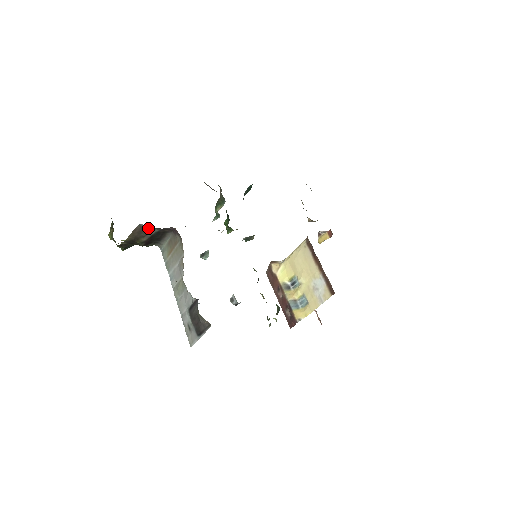
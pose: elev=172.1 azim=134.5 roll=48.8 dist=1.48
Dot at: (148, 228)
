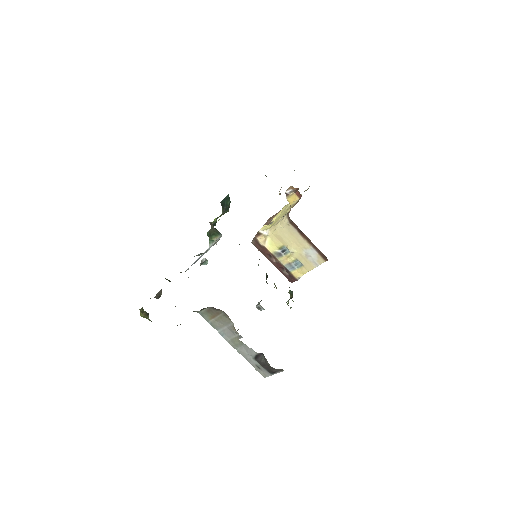
Dot at: occluded
